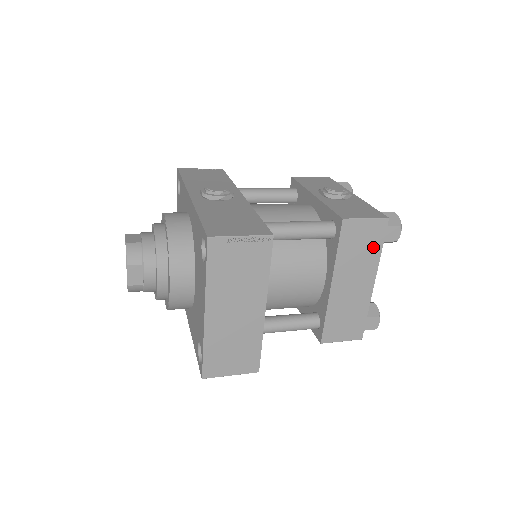
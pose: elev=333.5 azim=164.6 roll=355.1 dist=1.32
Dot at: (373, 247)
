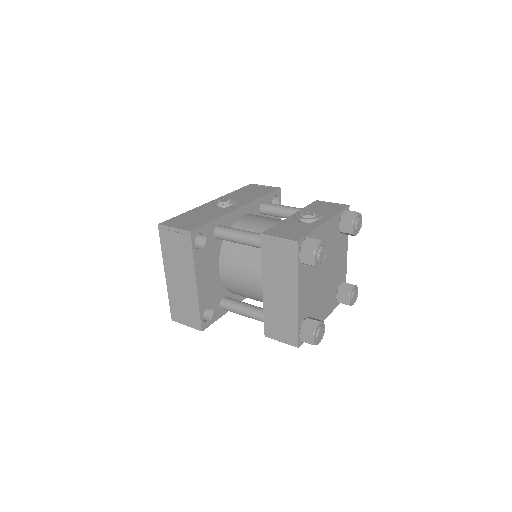
Dot at: (290, 264)
